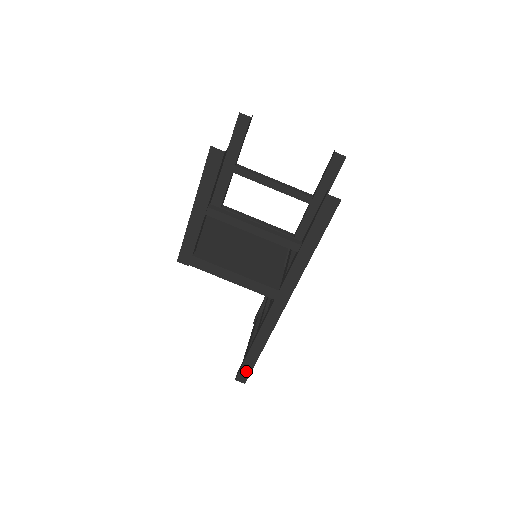
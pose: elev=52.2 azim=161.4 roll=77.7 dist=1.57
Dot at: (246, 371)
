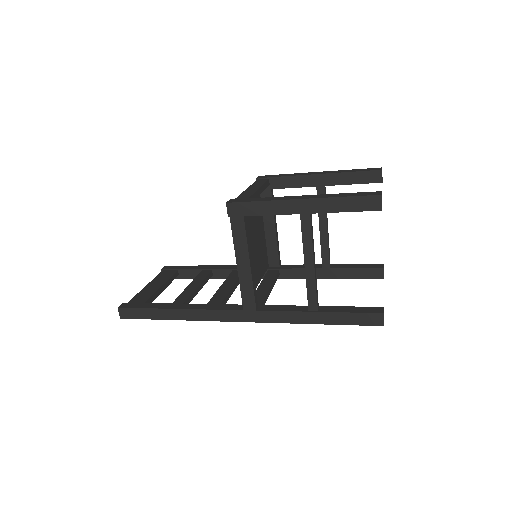
Dot at: (138, 314)
